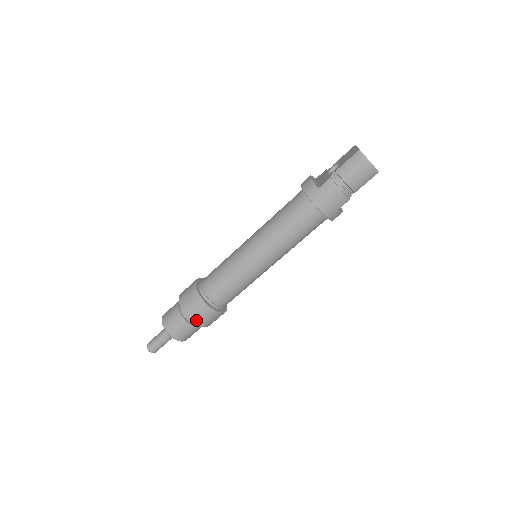
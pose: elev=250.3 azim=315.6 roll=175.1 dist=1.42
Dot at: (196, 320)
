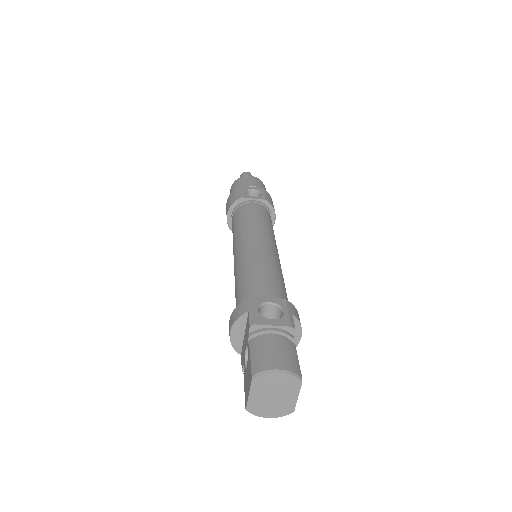
Dot at: occluded
